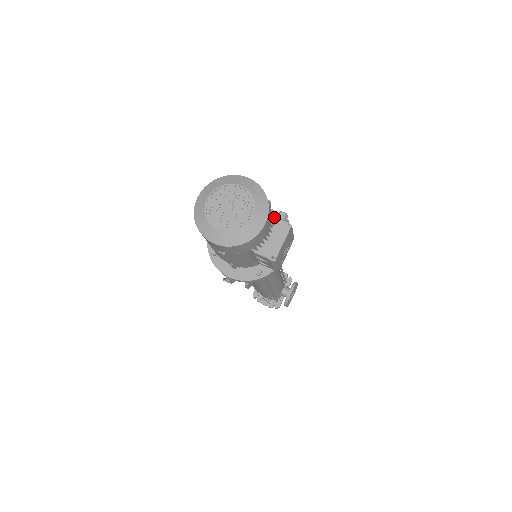
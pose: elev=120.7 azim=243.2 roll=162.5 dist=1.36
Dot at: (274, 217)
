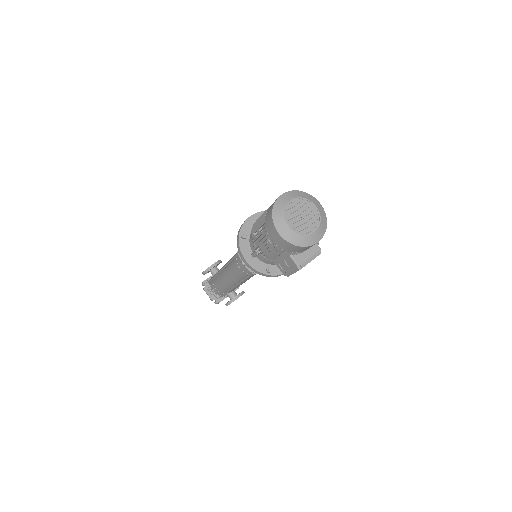
Dot at: occluded
